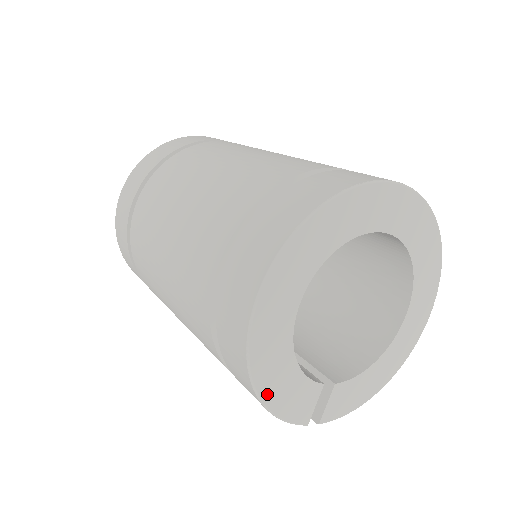
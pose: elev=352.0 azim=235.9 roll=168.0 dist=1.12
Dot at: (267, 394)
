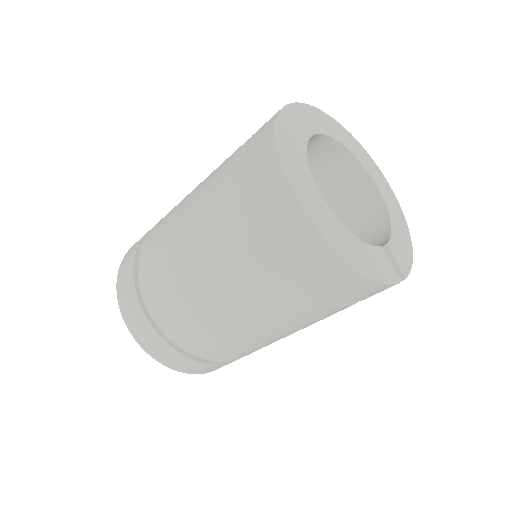
Dot at: (361, 265)
